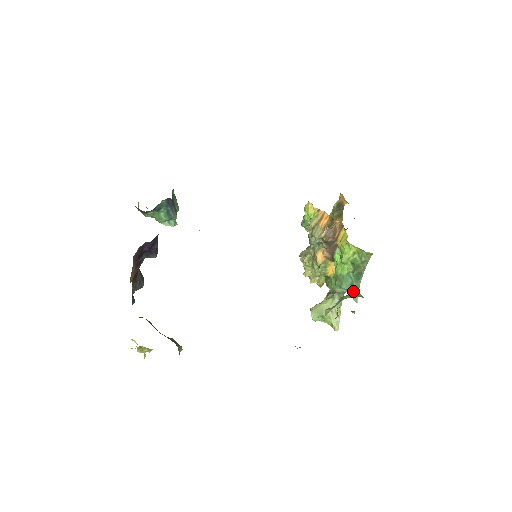
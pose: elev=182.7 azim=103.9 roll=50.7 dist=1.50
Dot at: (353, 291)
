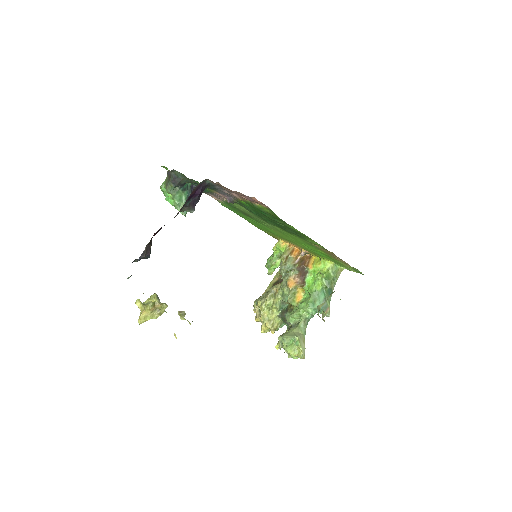
Dot at: (325, 306)
